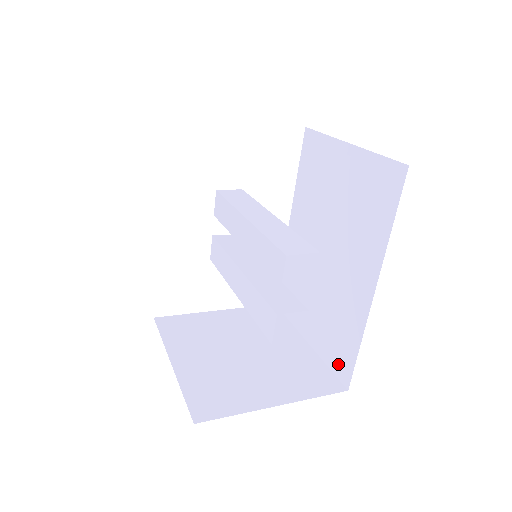
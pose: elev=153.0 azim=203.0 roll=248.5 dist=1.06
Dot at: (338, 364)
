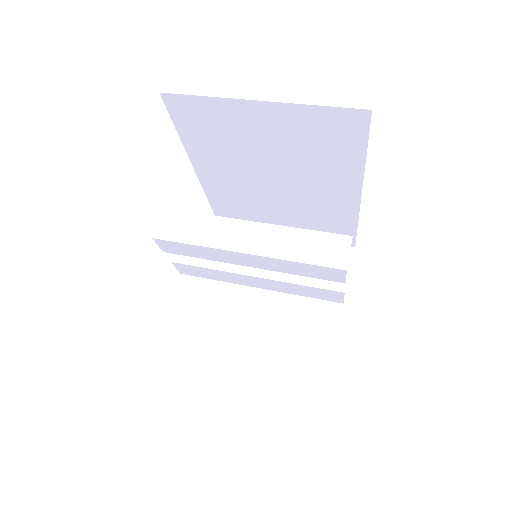
Dot at: occluded
